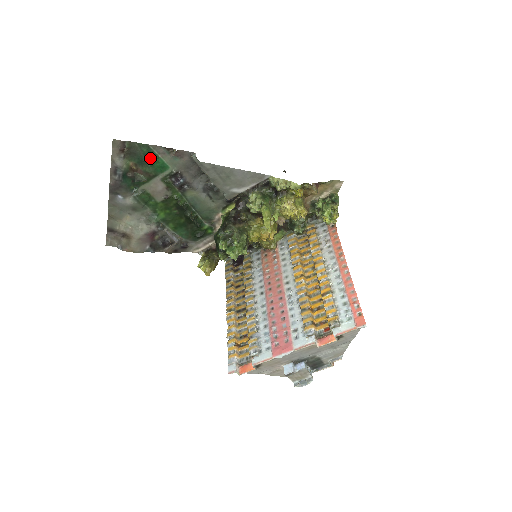
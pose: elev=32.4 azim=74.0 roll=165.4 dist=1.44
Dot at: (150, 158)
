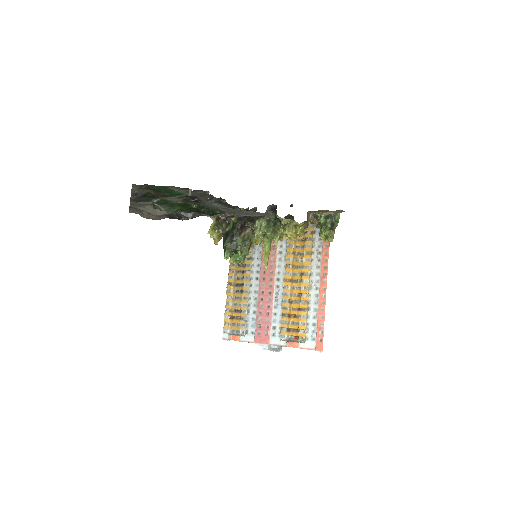
Dot at: (167, 191)
